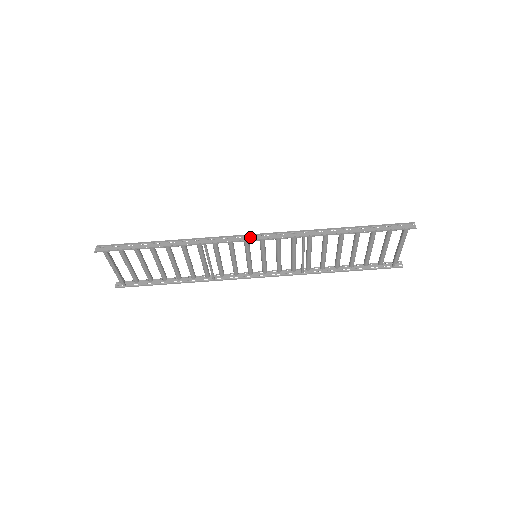
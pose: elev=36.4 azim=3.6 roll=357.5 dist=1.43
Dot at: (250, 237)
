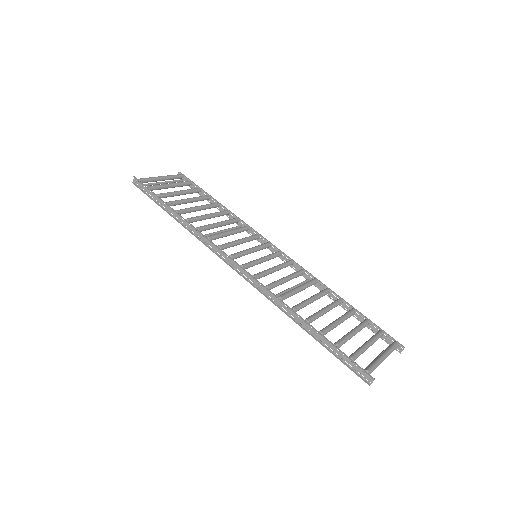
Dot at: (232, 261)
